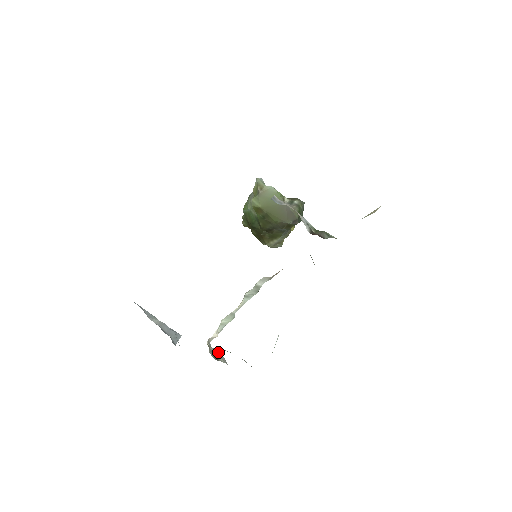
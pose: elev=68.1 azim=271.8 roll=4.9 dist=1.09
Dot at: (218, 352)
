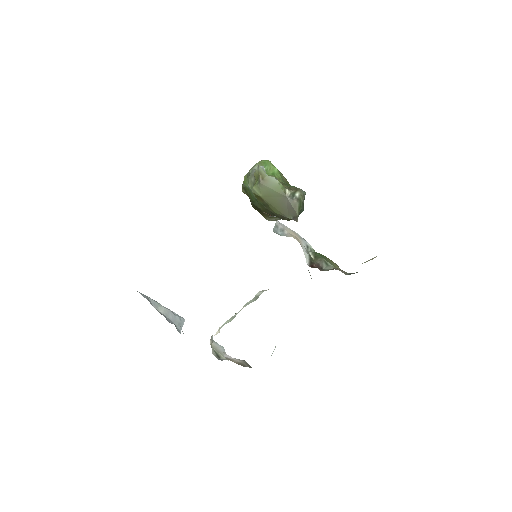
Dot at: (220, 345)
